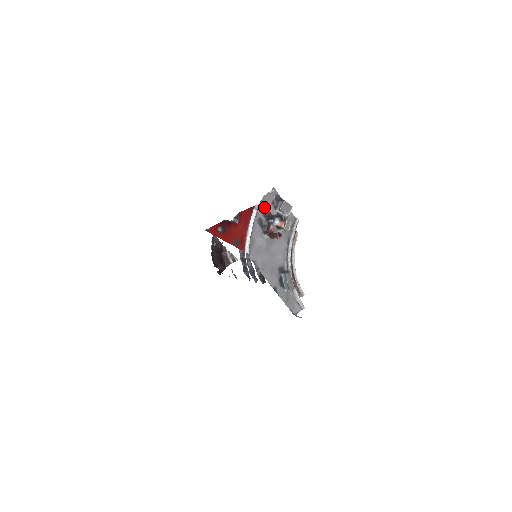
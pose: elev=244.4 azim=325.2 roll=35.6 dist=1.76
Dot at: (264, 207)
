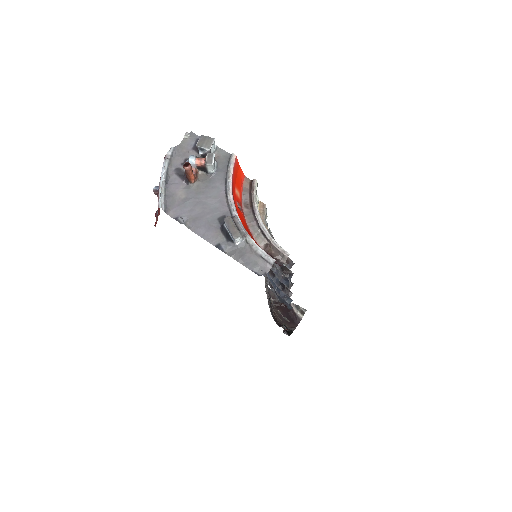
Dot at: (182, 156)
